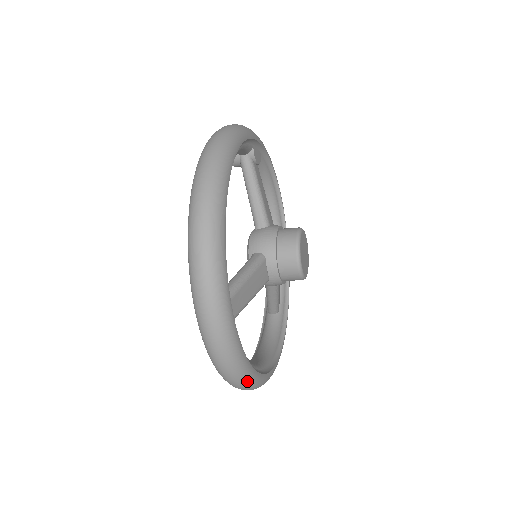
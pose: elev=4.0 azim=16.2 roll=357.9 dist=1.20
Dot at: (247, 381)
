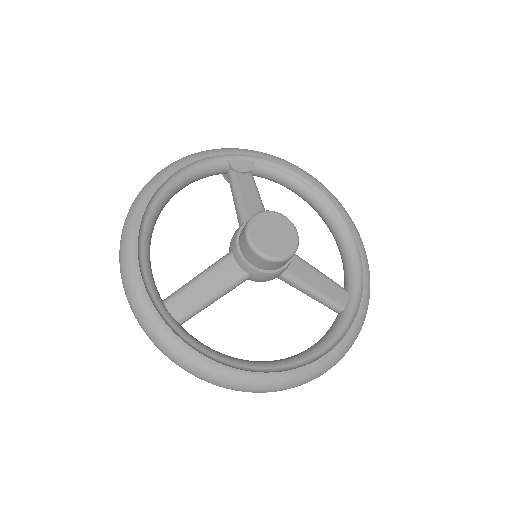
Dot at: (217, 377)
